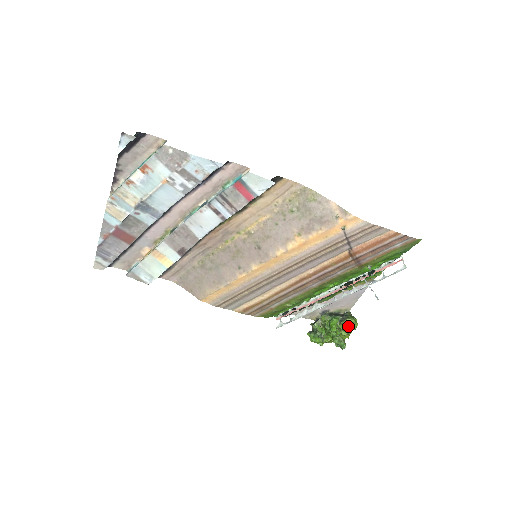
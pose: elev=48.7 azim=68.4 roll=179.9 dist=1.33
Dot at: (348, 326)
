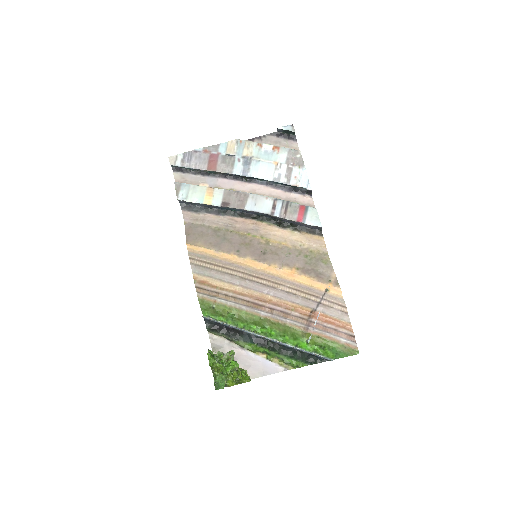
Dot at: (244, 374)
